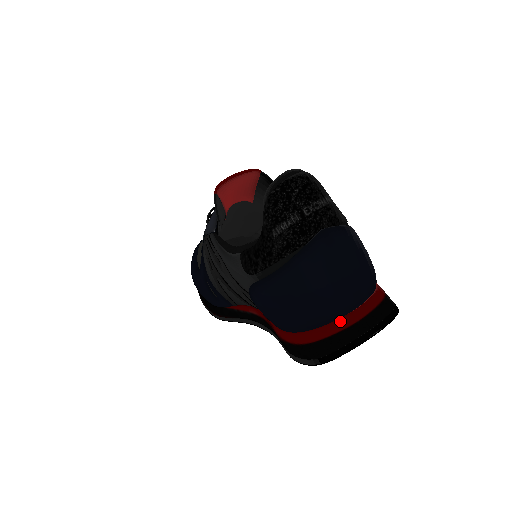
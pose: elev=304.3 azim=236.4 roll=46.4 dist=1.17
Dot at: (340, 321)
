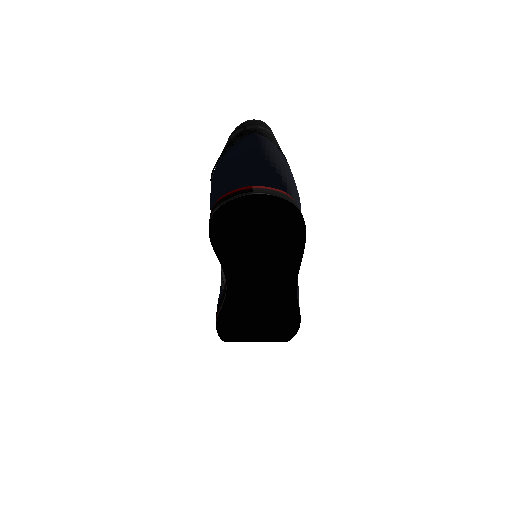
Dot at: (241, 188)
